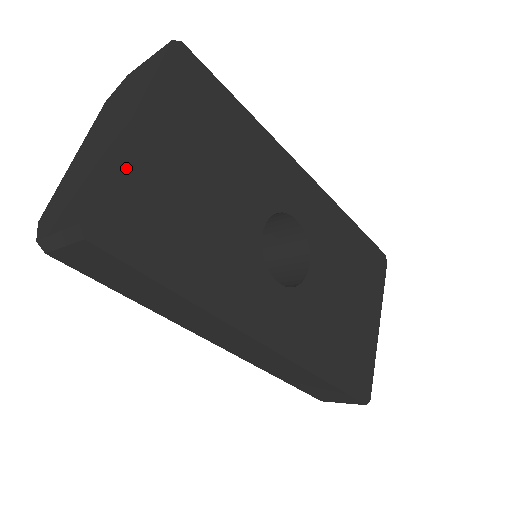
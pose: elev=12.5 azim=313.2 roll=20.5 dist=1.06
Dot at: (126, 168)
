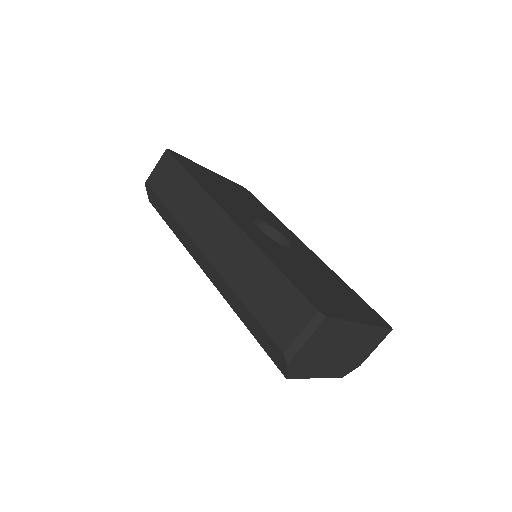
Dot at: (197, 165)
